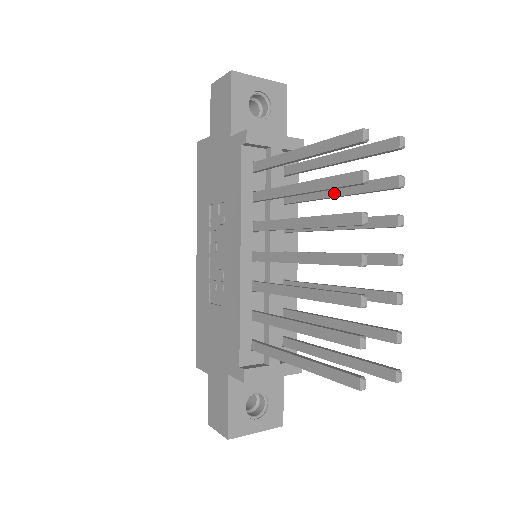
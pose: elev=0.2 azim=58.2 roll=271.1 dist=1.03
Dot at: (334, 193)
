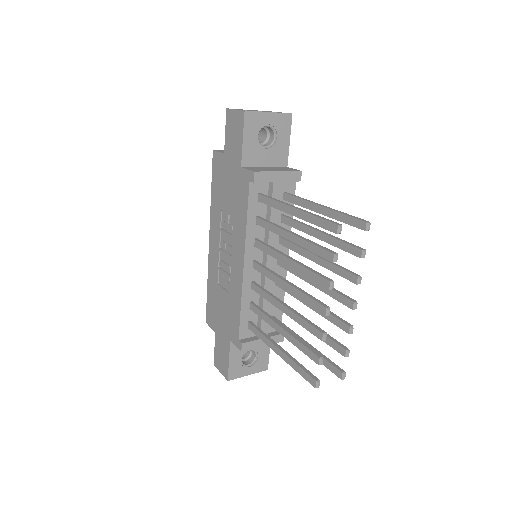
Dot at: (318, 236)
